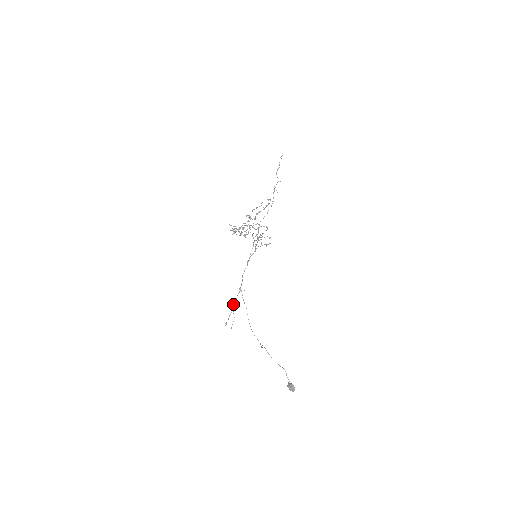
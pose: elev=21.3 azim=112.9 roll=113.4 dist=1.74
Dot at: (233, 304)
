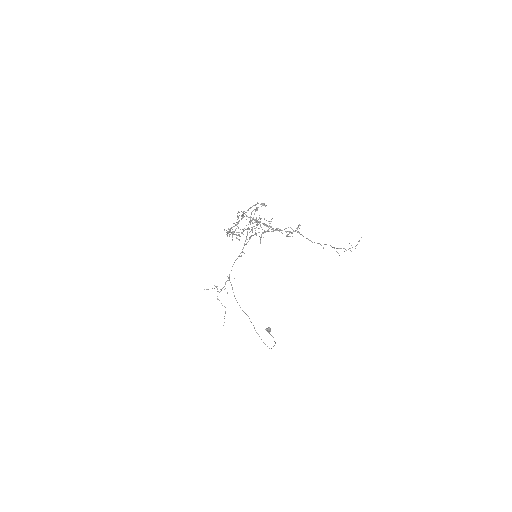
Dot at: occluded
